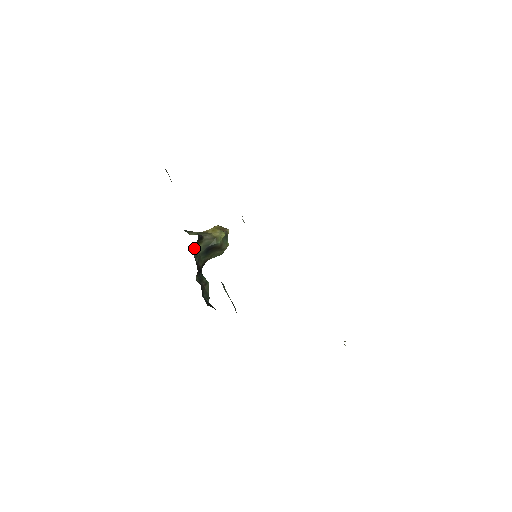
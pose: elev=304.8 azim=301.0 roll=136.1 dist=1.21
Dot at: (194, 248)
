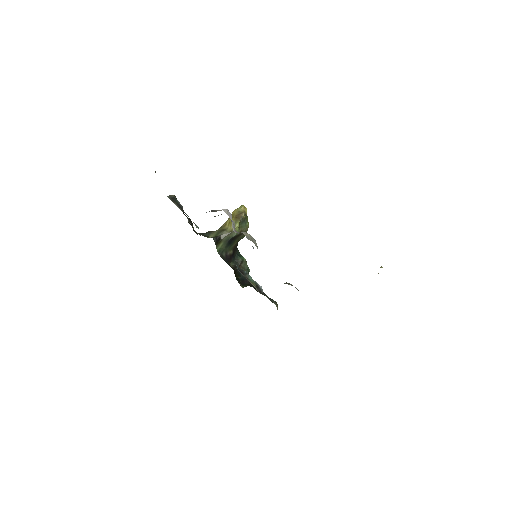
Dot at: occluded
